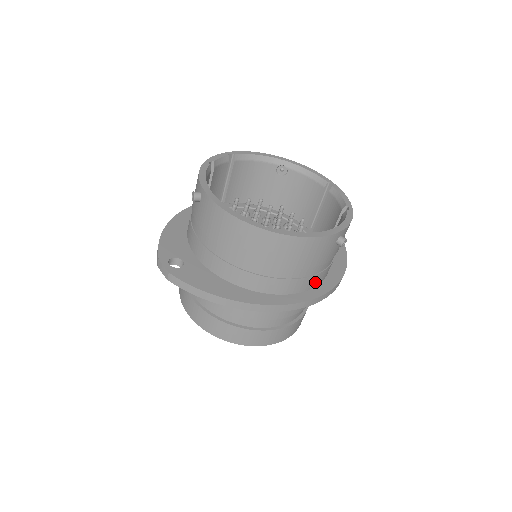
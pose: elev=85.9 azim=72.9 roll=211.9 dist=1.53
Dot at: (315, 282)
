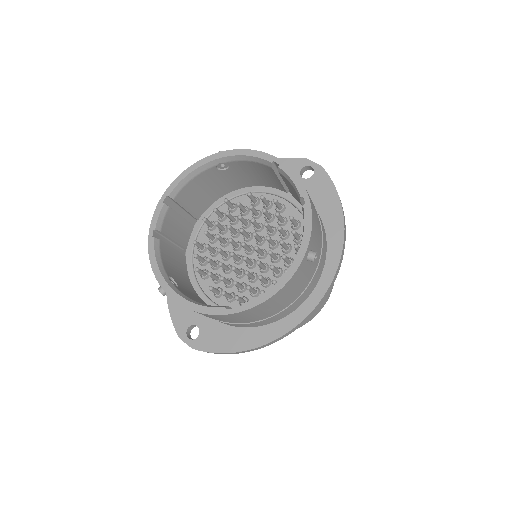
Dot at: (315, 280)
